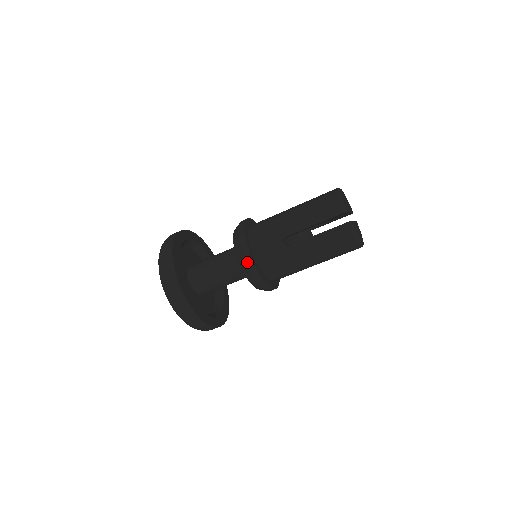
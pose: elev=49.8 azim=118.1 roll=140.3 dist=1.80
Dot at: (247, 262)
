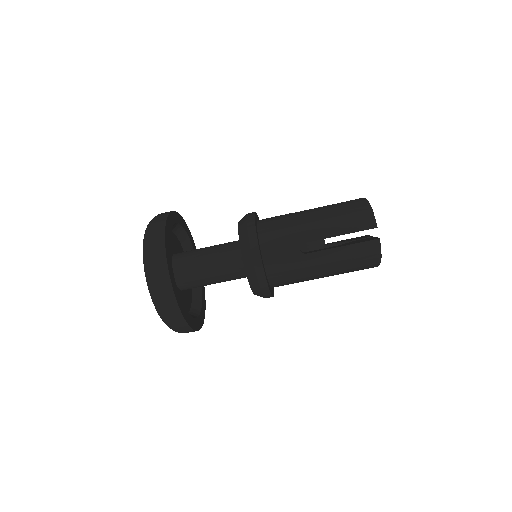
Dot at: (255, 265)
